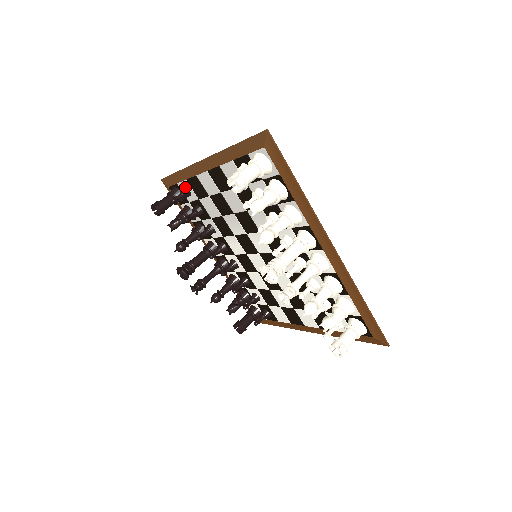
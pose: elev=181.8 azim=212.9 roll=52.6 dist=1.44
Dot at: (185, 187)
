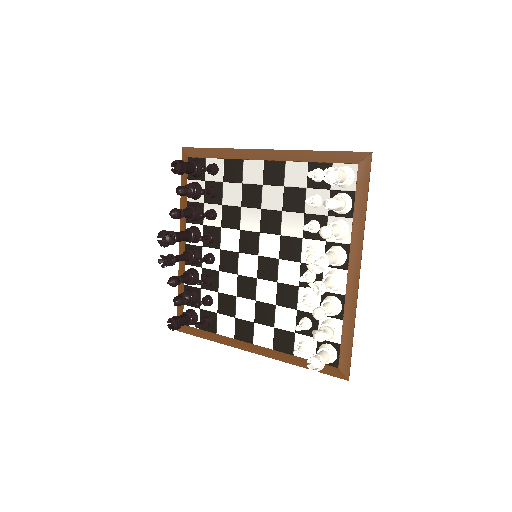
Dot at: (216, 165)
